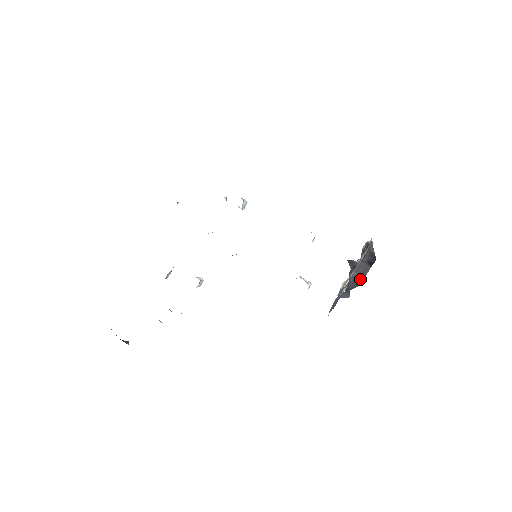
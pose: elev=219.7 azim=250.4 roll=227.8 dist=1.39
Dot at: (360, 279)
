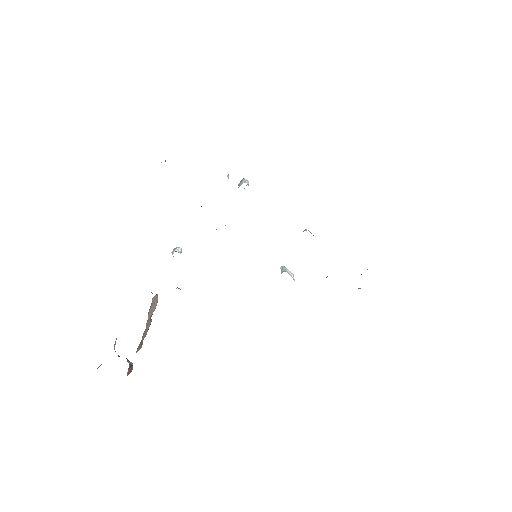
Dot at: occluded
